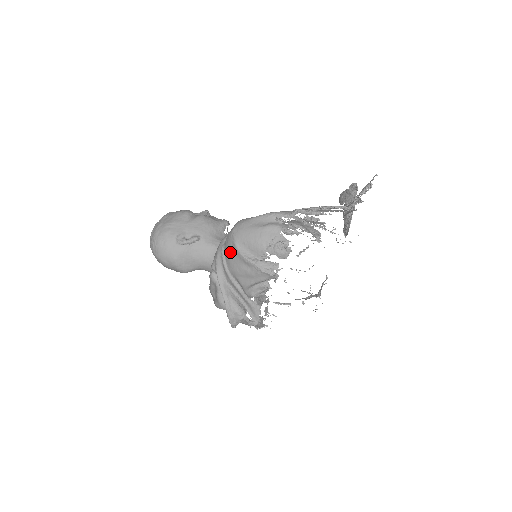
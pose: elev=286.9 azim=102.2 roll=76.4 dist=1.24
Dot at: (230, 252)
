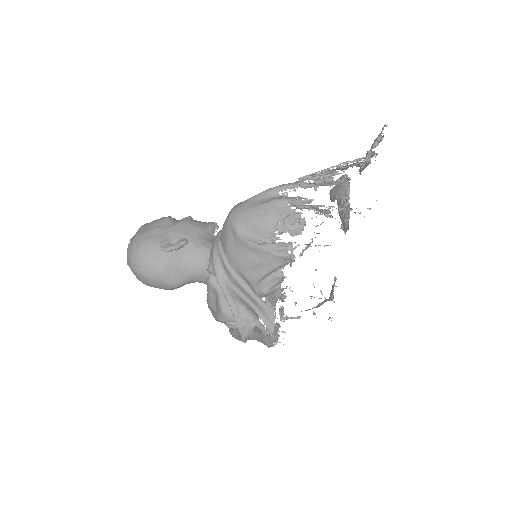
Dot at: (230, 242)
